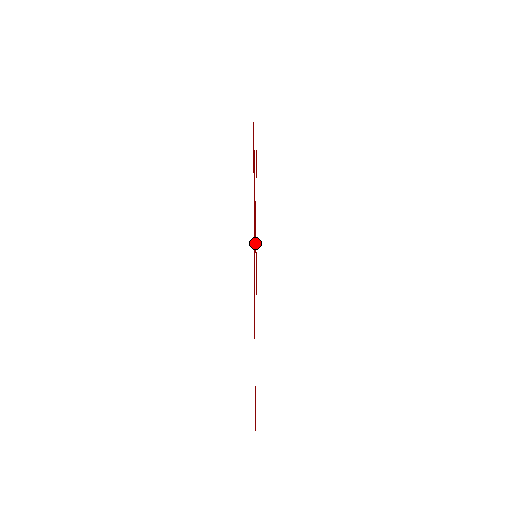
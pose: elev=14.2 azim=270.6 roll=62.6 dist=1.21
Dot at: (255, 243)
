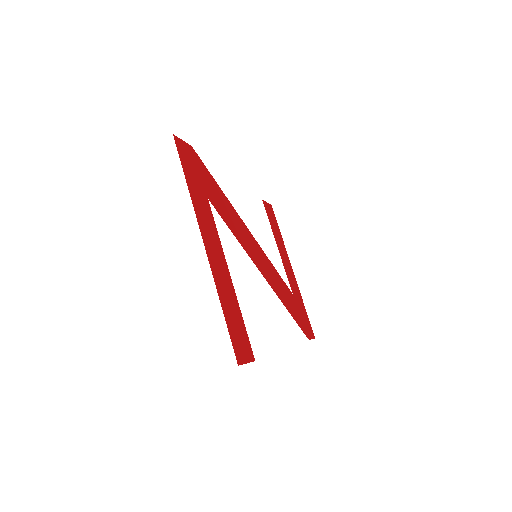
Dot at: (238, 236)
